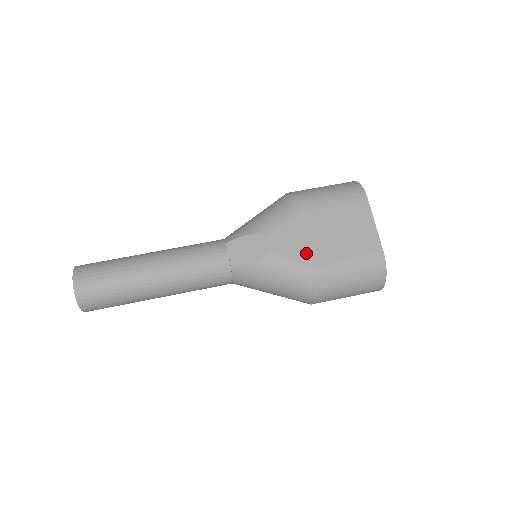
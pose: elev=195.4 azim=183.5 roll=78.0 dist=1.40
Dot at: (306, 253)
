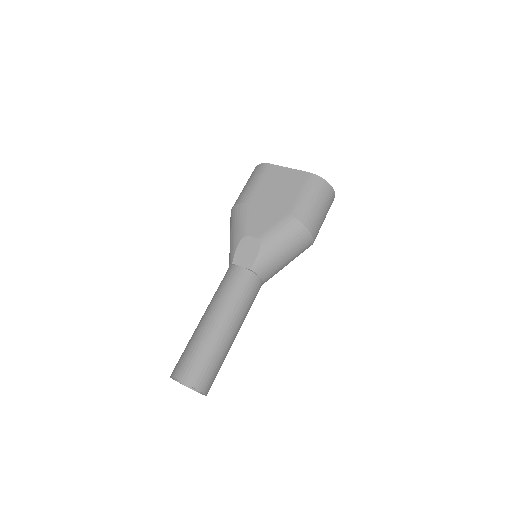
Dot at: (276, 216)
